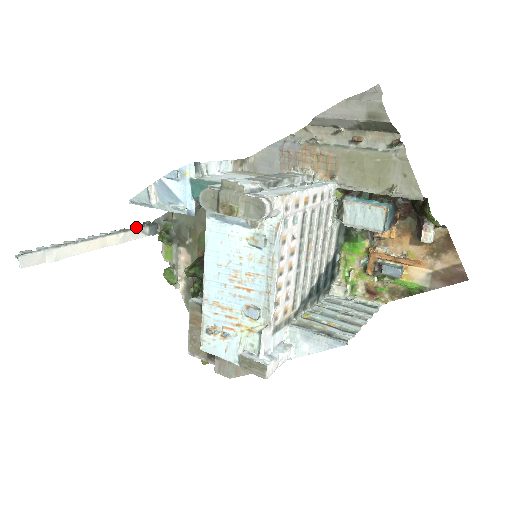
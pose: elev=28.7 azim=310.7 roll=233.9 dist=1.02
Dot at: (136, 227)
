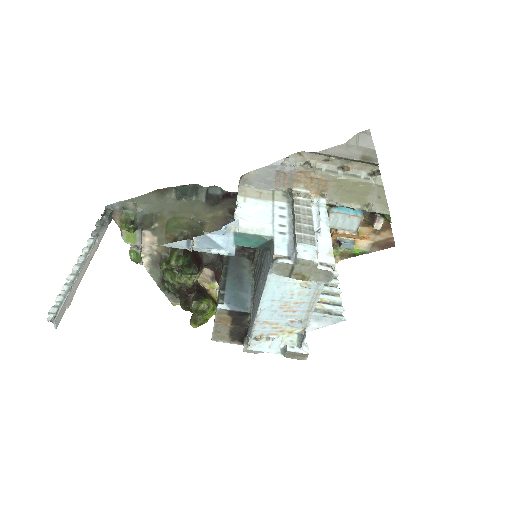
Dot at: (101, 225)
